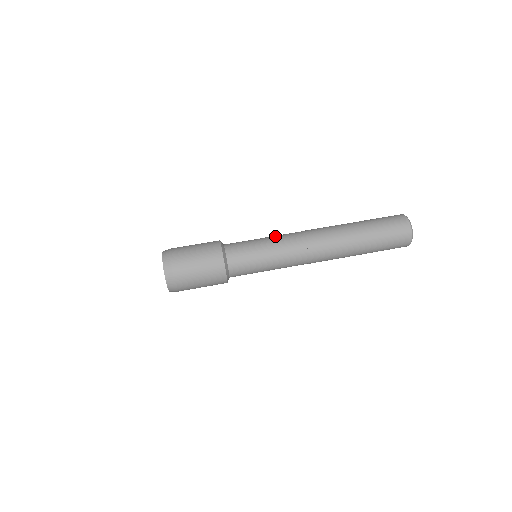
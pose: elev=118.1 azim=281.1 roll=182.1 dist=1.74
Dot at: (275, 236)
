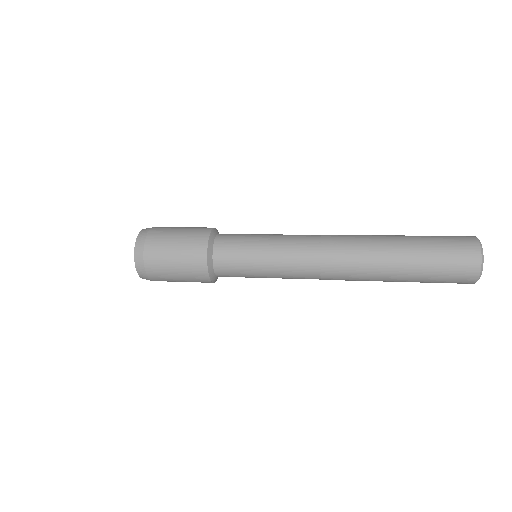
Dot at: occluded
